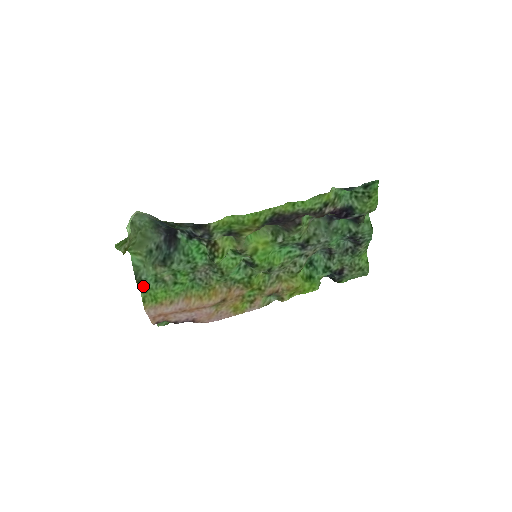
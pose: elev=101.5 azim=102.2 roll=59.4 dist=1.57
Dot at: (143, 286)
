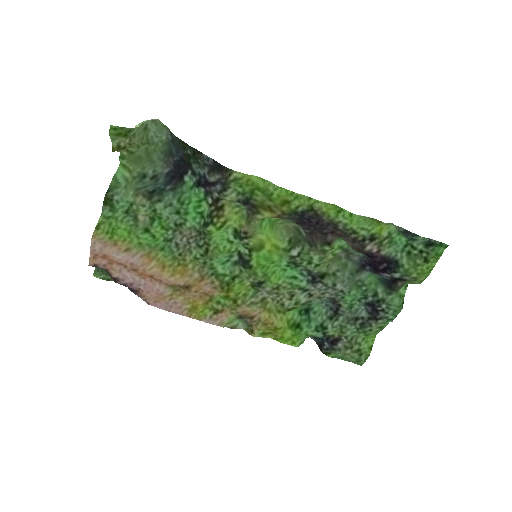
Dot at: (109, 208)
